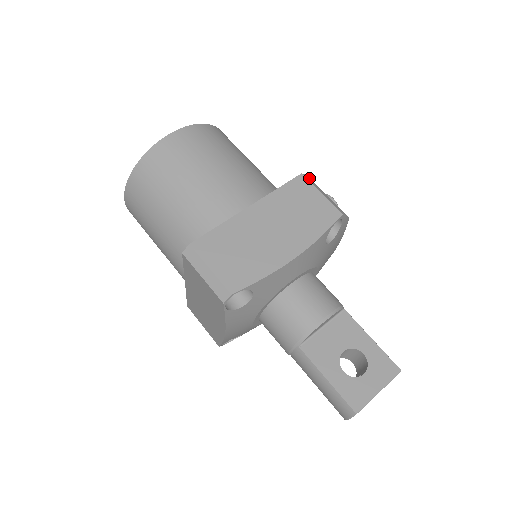
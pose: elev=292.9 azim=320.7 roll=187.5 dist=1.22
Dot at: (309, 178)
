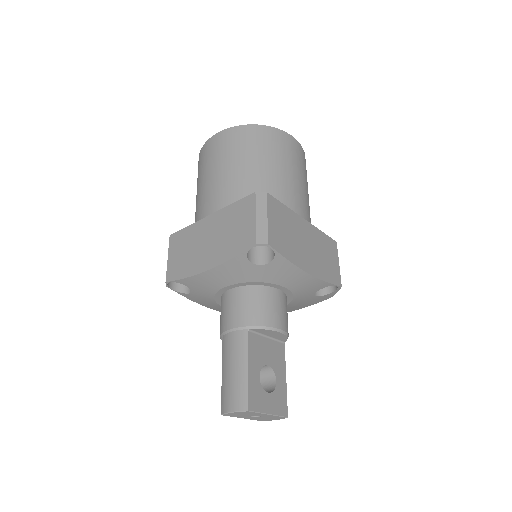
Dot at: occluded
